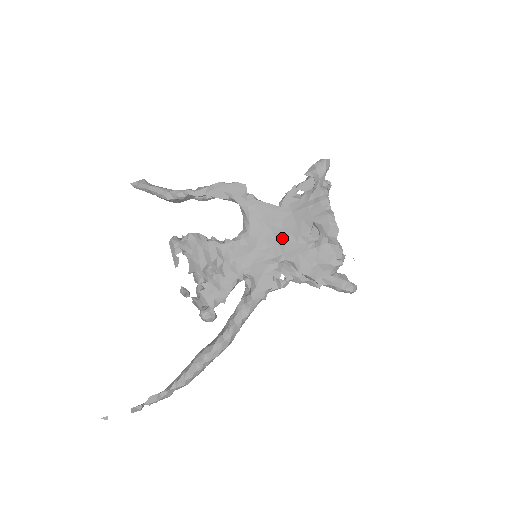
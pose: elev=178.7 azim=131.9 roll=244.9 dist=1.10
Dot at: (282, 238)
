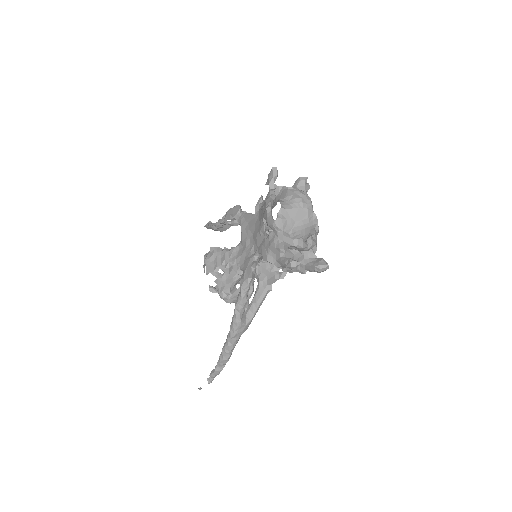
Dot at: (255, 237)
